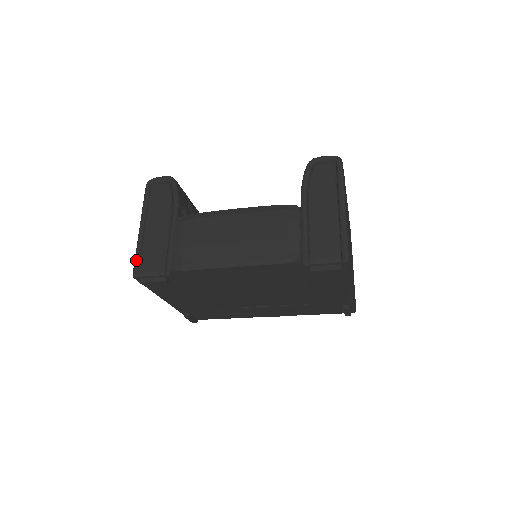
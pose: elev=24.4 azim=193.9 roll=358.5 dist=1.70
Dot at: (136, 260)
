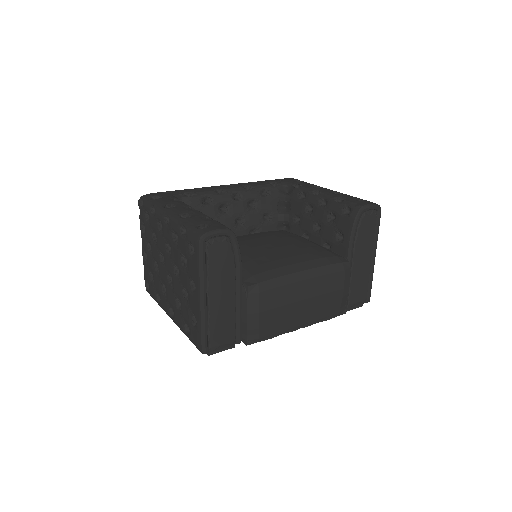
Dot at: (205, 338)
